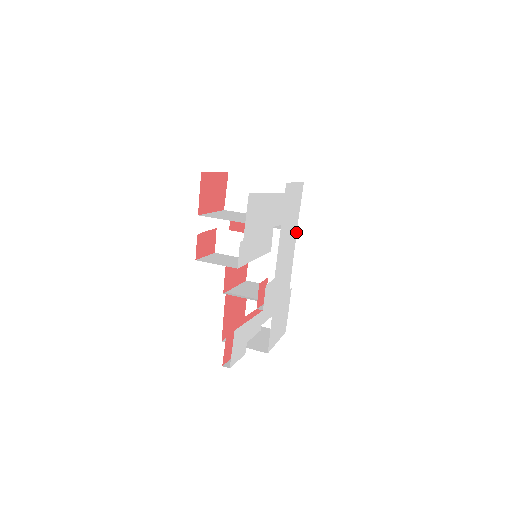
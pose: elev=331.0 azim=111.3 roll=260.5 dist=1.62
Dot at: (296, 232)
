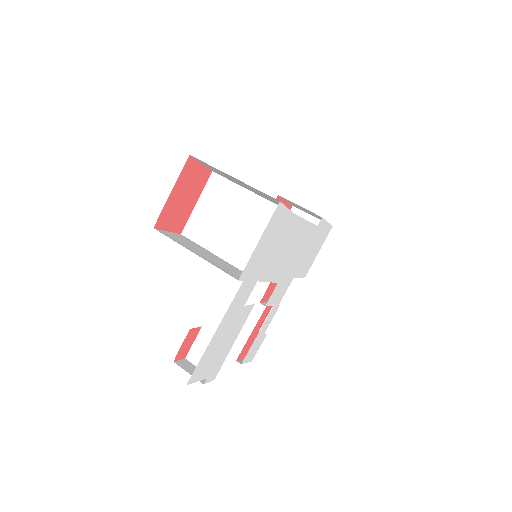
Dot at: (297, 217)
